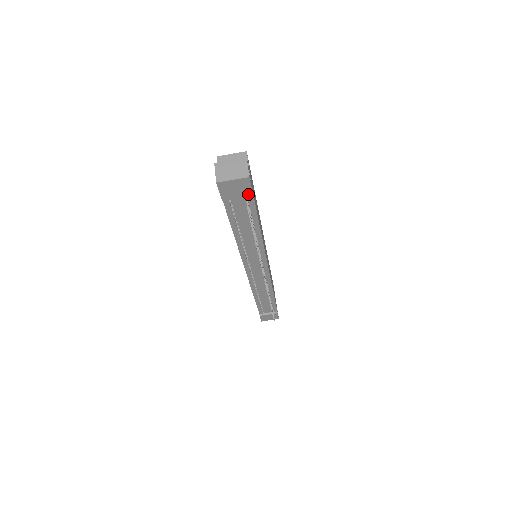
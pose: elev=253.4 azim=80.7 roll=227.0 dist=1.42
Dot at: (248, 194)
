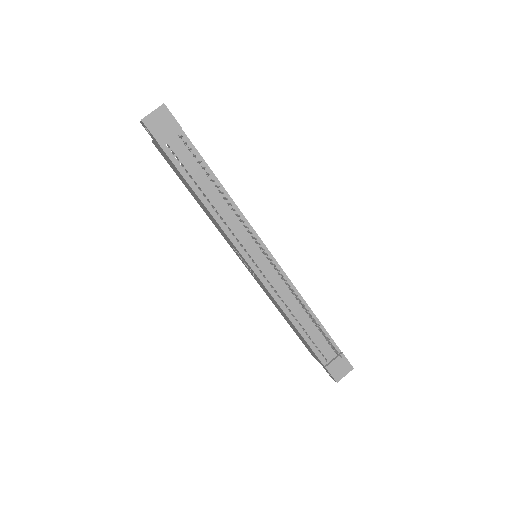
Dot at: (176, 127)
